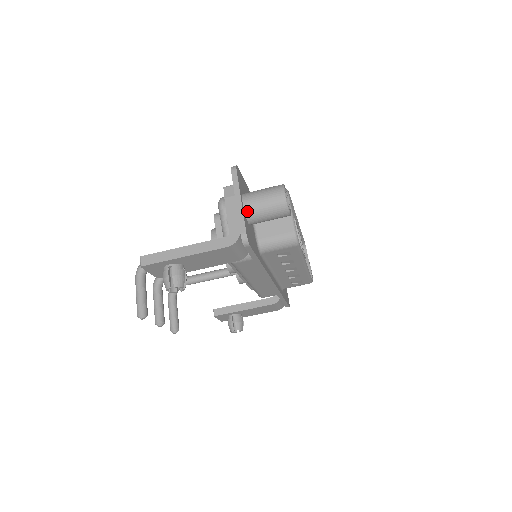
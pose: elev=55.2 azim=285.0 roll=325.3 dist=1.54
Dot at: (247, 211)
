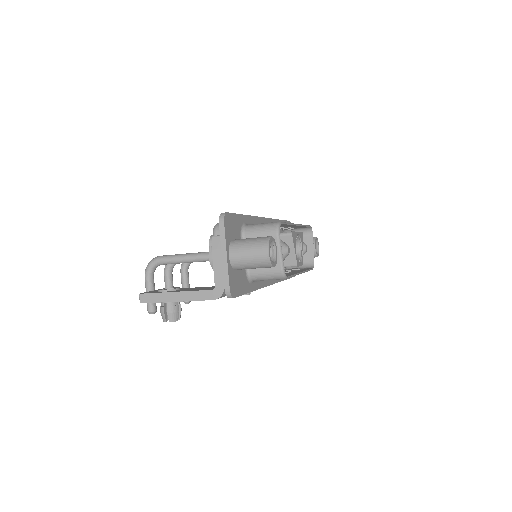
Dot at: (233, 263)
